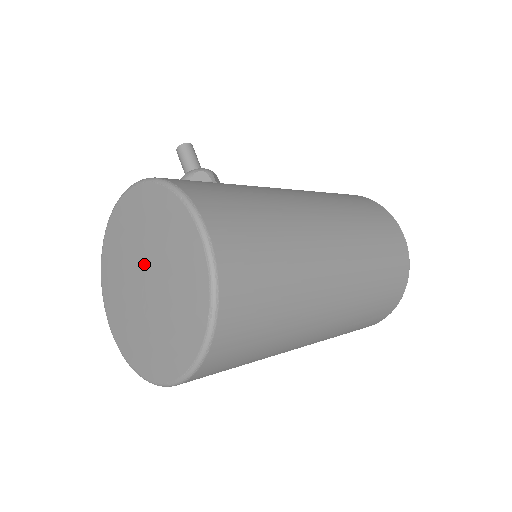
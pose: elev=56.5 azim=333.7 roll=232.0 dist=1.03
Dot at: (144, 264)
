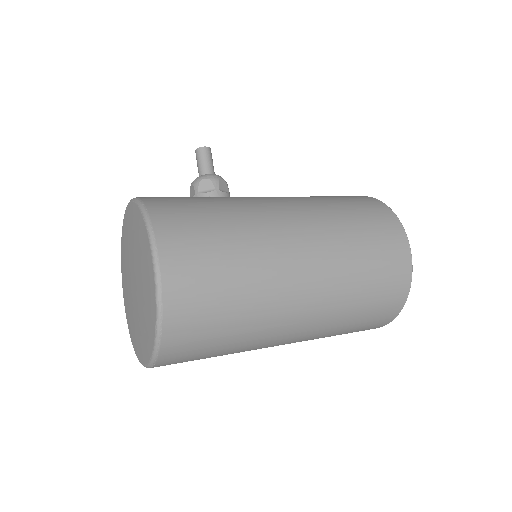
Dot at: (133, 268)
